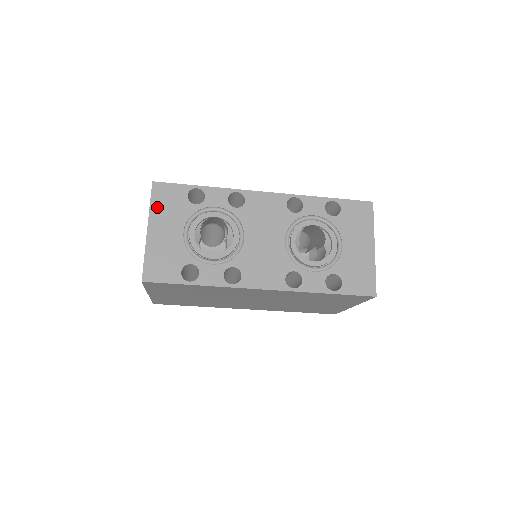
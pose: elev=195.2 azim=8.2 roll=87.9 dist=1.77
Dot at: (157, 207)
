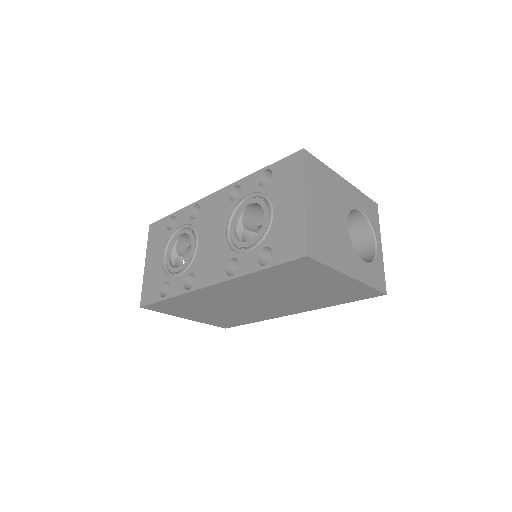
Dot at: (150, 244)
